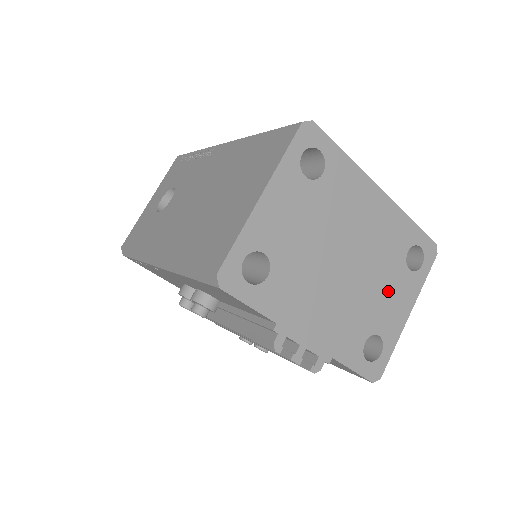
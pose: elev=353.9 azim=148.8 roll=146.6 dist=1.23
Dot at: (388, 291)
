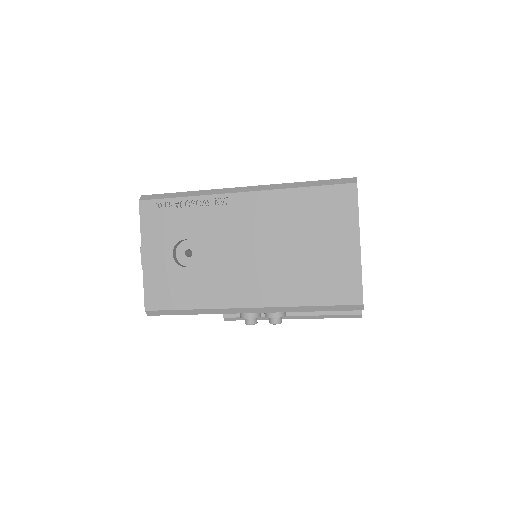
Dot at: occluded
